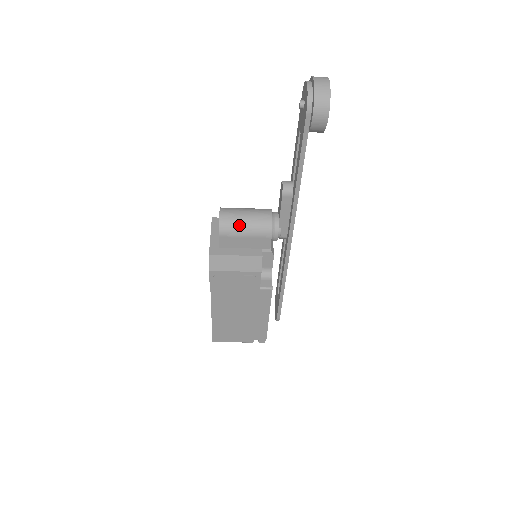
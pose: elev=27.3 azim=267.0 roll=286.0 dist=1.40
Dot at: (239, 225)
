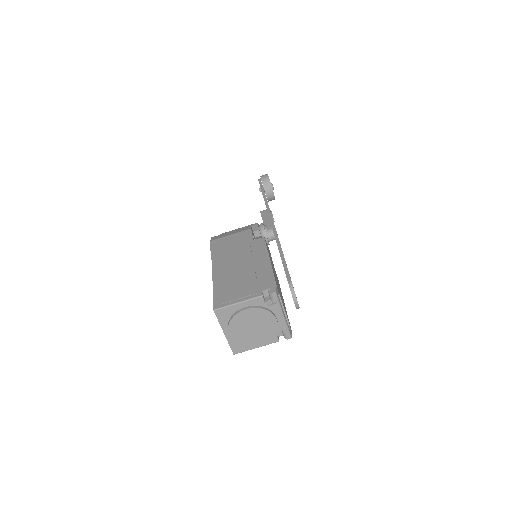
Dot at: occluded
